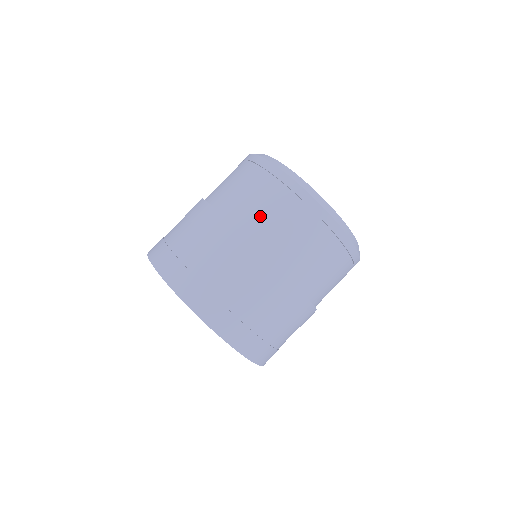
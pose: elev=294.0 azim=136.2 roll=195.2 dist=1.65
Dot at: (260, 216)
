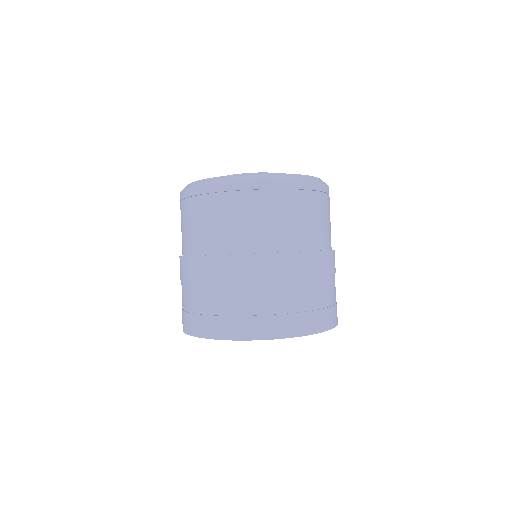
Dot at: (264, 229)
